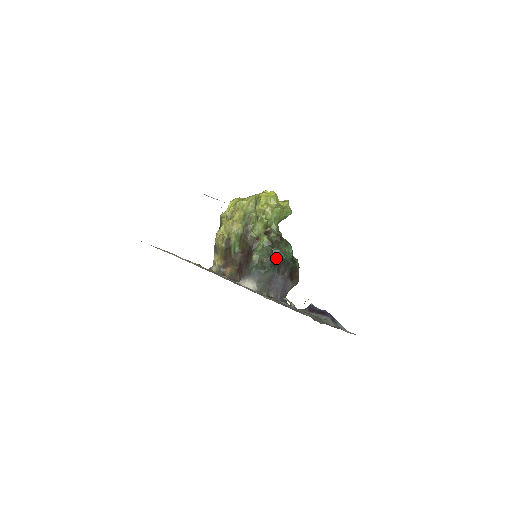
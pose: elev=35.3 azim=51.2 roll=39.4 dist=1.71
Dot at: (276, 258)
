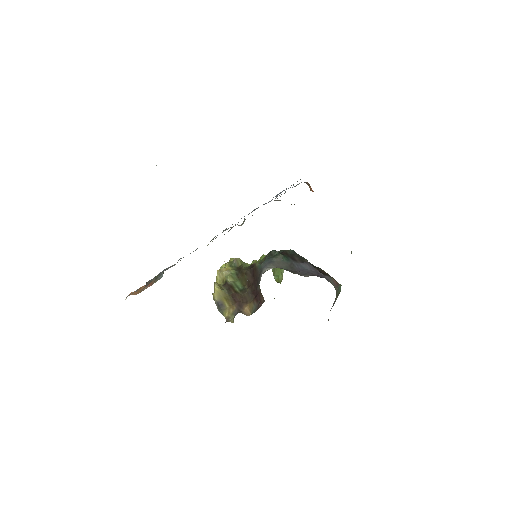
Dot at: (281, 253)
